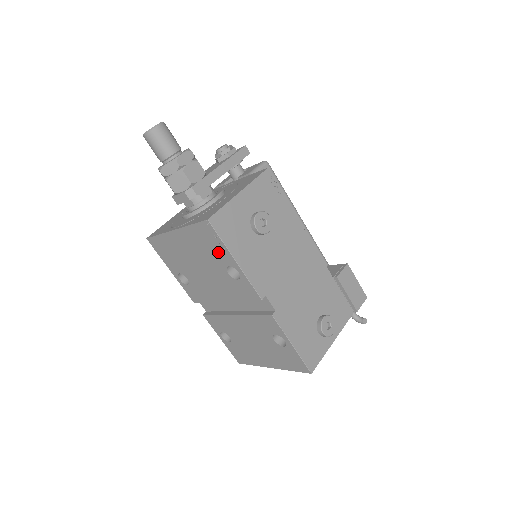
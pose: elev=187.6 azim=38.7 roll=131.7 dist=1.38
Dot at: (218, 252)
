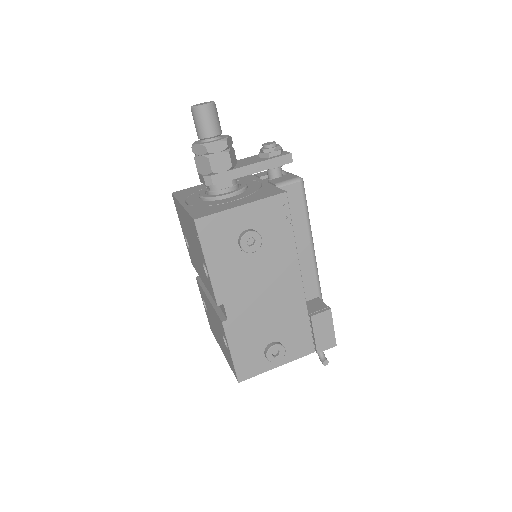
Dot at: (199, 247)
